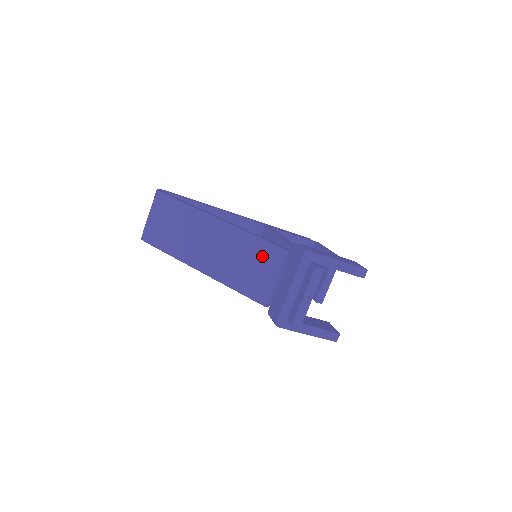
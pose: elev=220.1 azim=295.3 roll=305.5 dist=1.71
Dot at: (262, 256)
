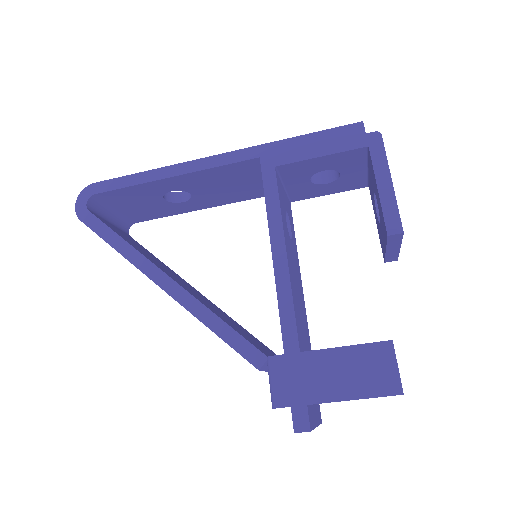
Dot at: occluded
